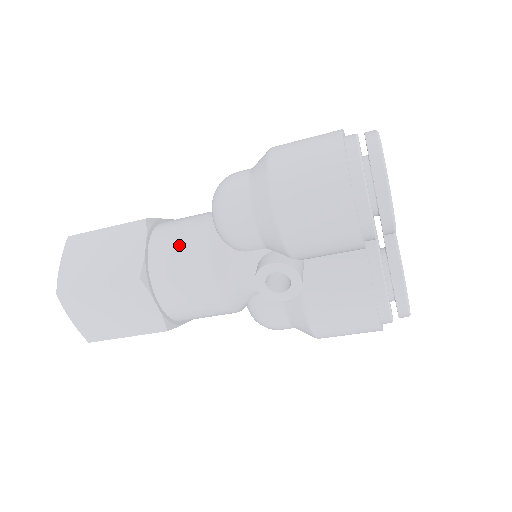
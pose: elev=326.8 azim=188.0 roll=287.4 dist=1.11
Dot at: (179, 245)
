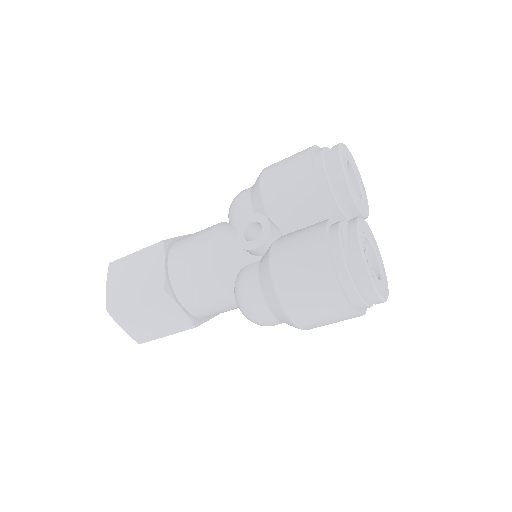
Dot at: (201, 230)
